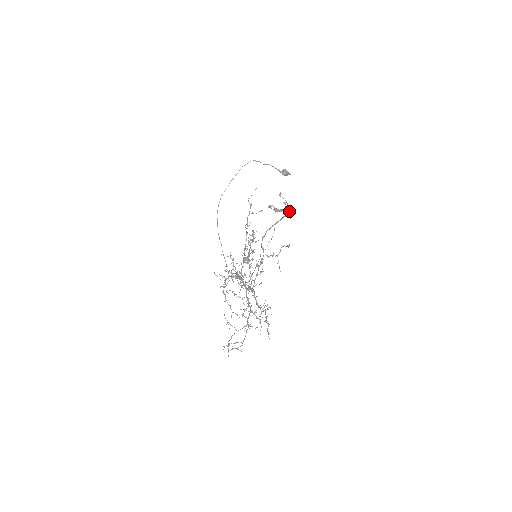
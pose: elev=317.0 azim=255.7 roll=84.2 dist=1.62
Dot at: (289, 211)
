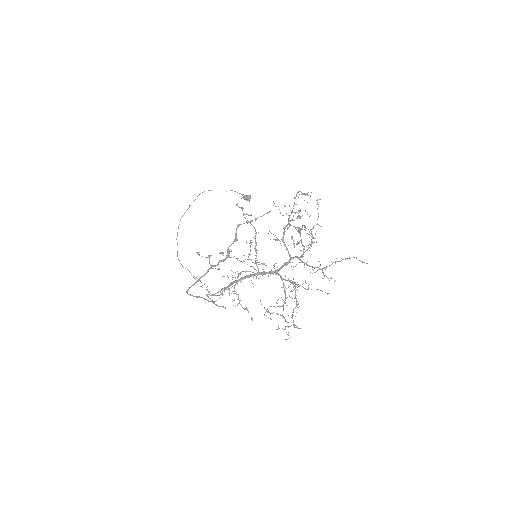
Dot at: occluded
